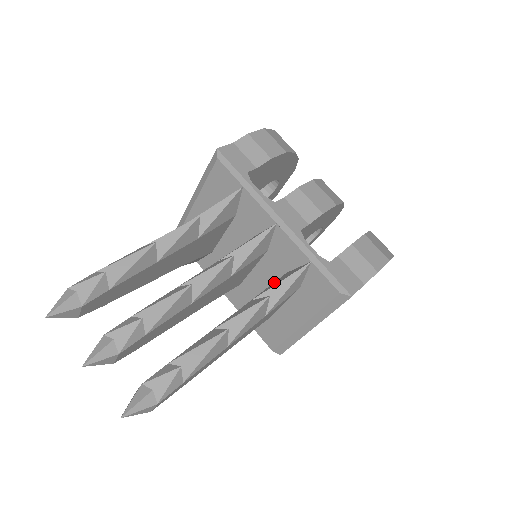
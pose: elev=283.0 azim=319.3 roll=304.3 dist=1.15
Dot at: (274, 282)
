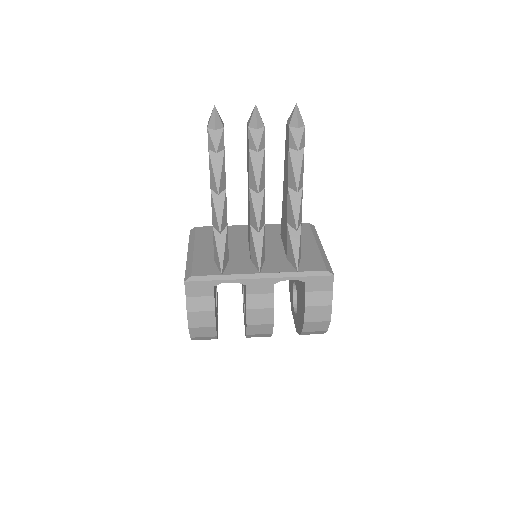
Dot at: (281, 224)
